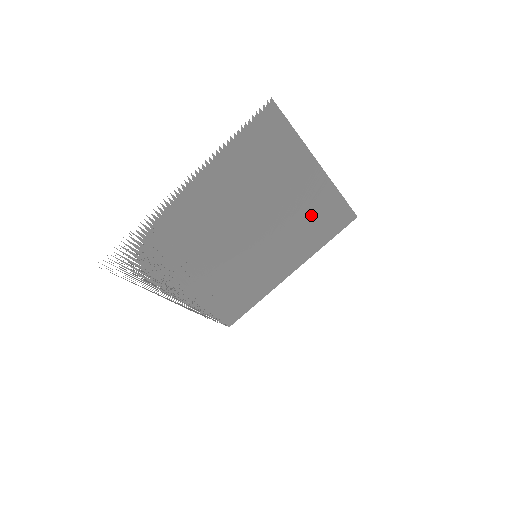
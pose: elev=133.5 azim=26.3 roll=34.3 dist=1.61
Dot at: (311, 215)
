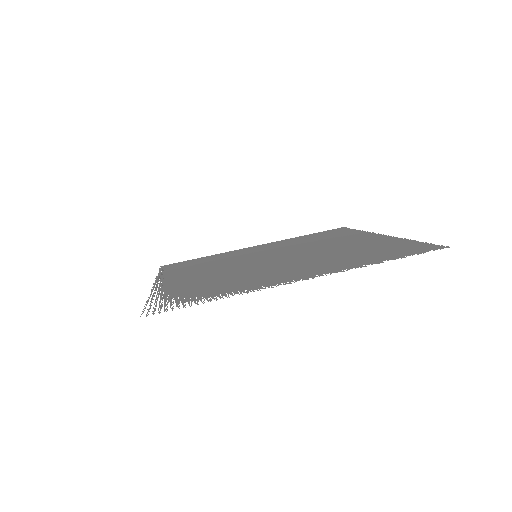
Dot at: (326, 239)
